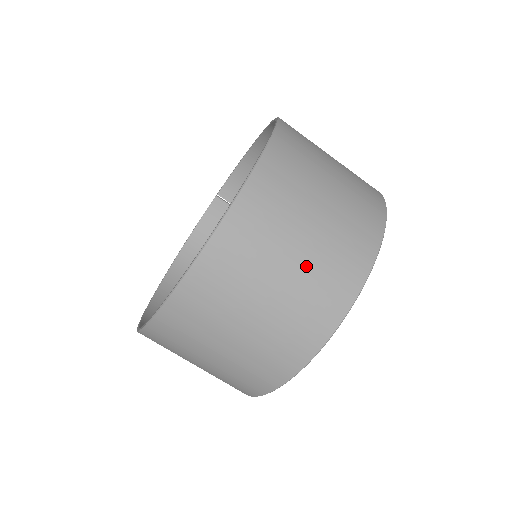
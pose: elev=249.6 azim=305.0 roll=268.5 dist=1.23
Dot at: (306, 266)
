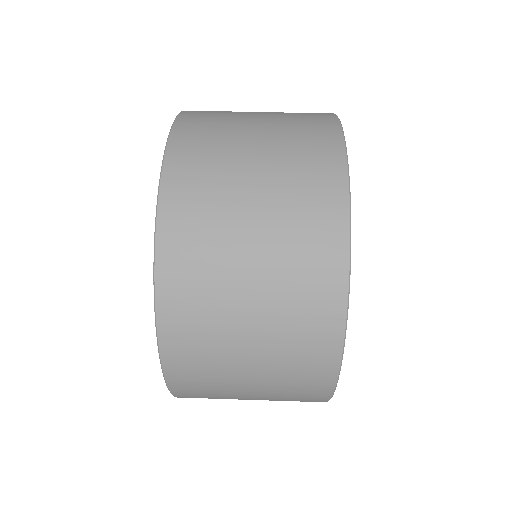
Dot at: (272, 176)
